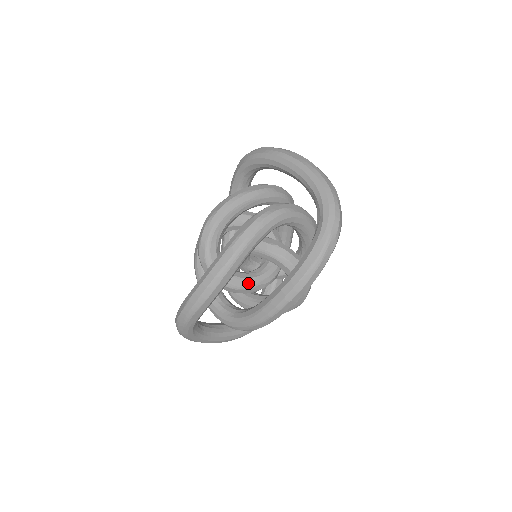
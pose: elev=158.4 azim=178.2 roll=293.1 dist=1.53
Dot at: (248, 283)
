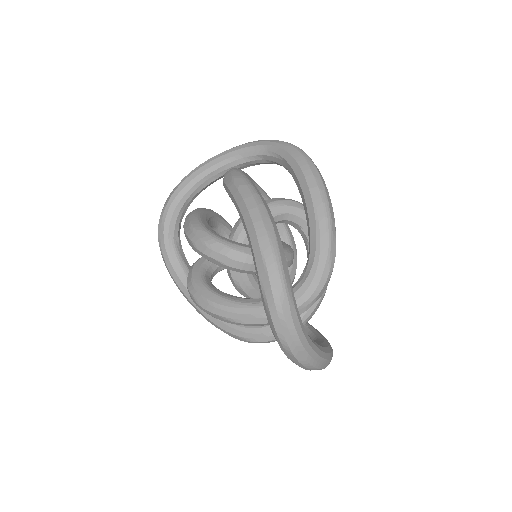
Dot at: occluded
